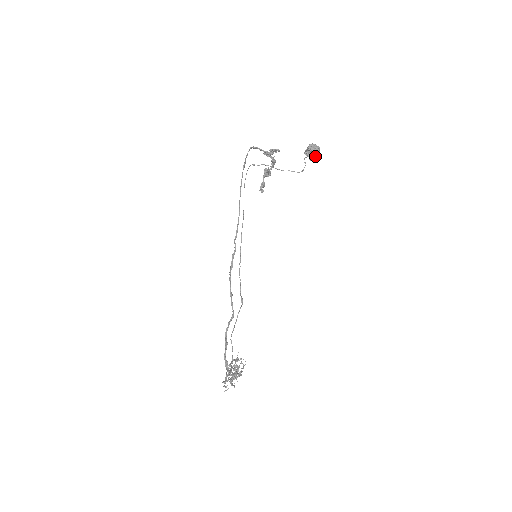
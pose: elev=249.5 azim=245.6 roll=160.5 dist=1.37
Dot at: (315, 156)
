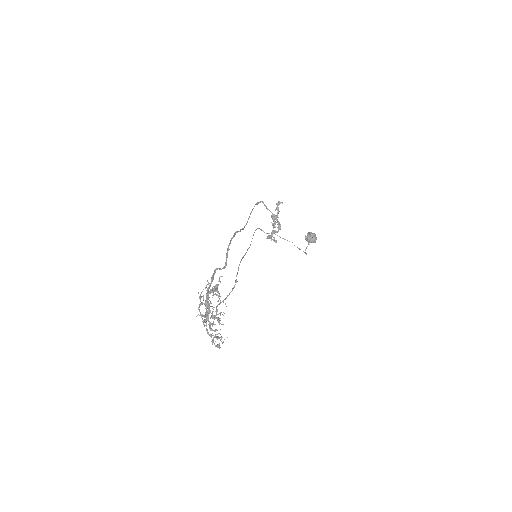
Dot at: (313, 240)
